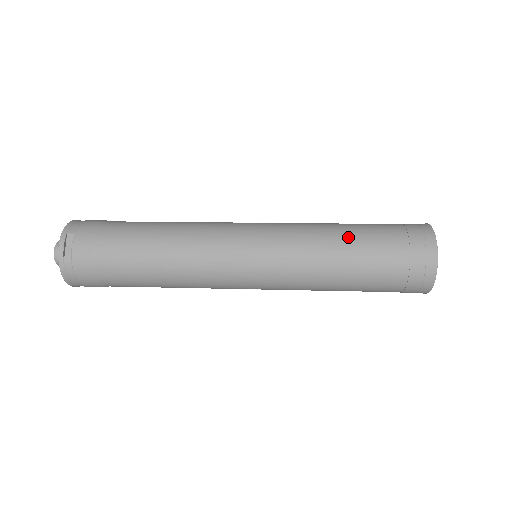
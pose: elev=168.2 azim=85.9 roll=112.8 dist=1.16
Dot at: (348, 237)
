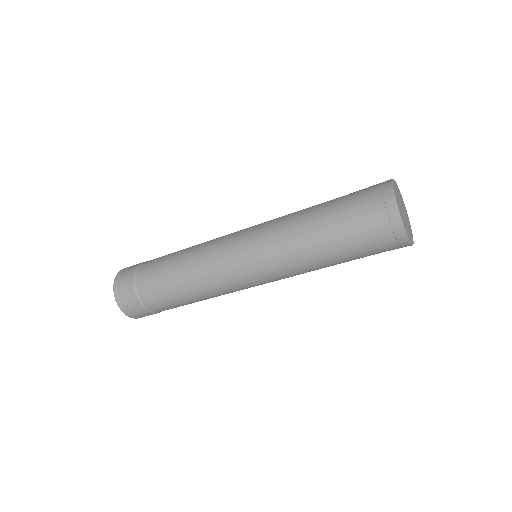
Dot at: occluded
